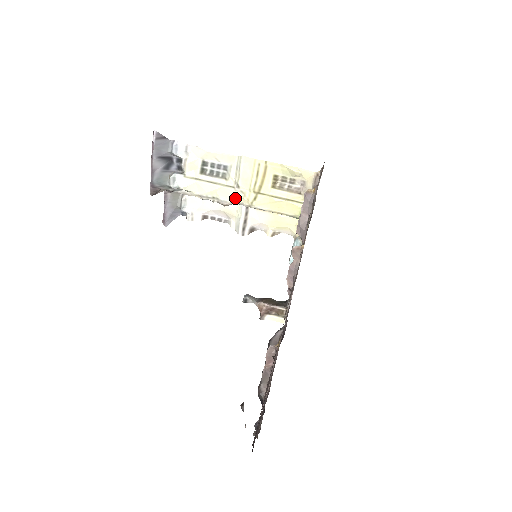
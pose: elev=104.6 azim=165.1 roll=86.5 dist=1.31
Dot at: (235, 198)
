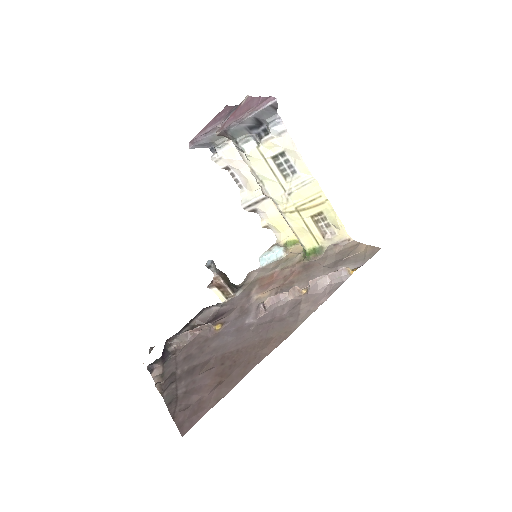
Dot at: (278, 198)
